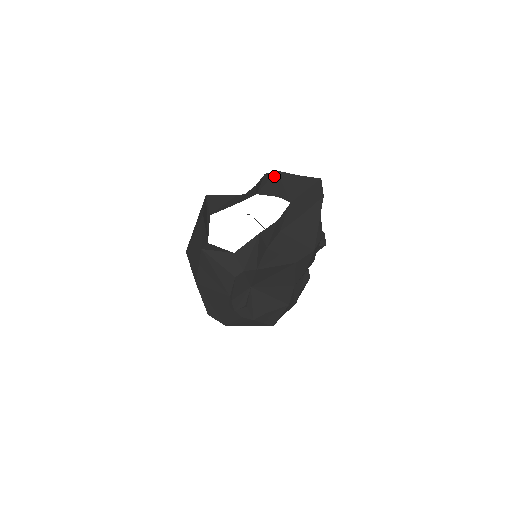
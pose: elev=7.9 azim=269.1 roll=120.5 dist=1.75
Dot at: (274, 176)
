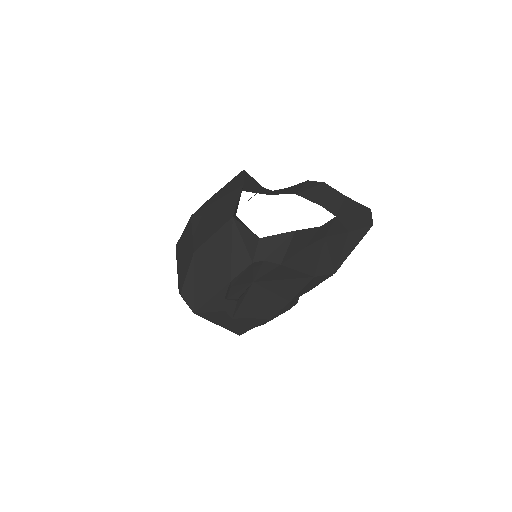
Dot at: (321, 186)
